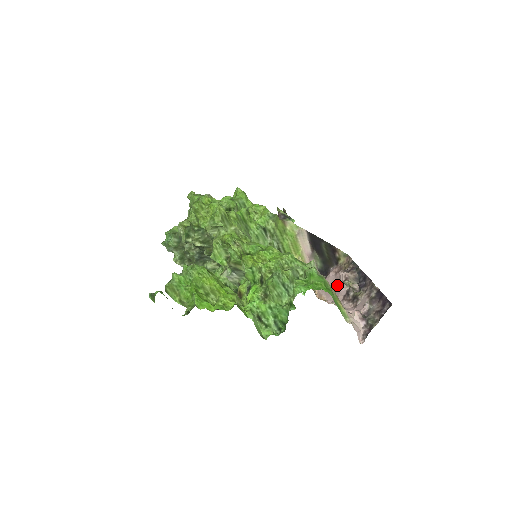
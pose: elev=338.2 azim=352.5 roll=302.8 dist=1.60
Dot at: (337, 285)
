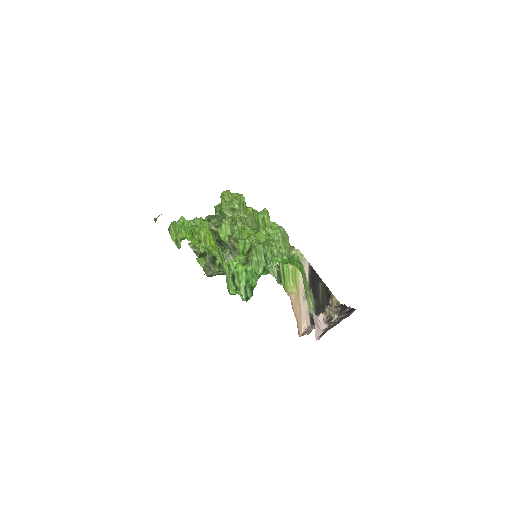
Dot at: occluded
